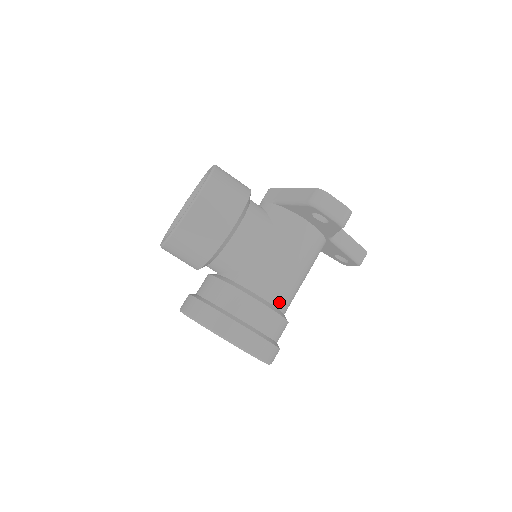
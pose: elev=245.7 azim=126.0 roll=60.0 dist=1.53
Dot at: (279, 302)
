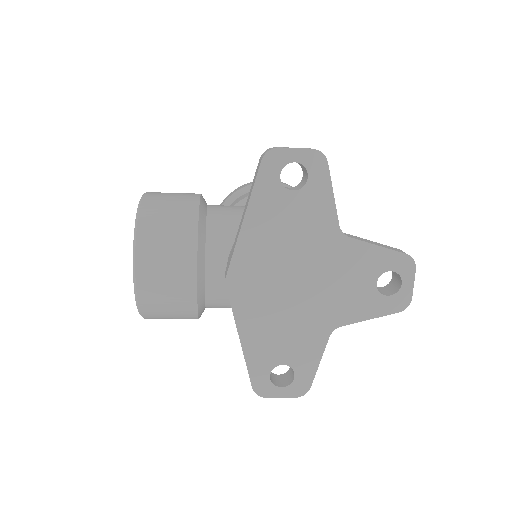
Dot at: occluded
